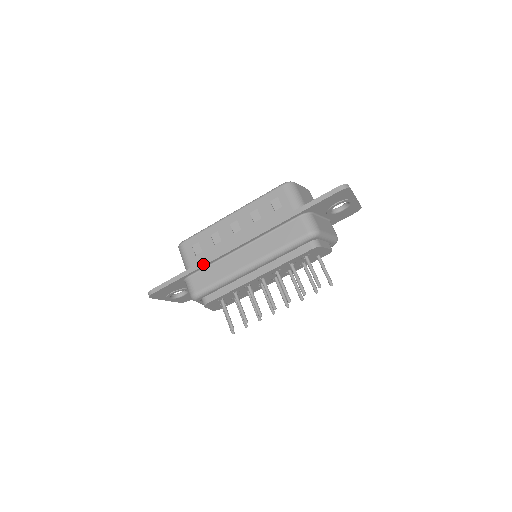
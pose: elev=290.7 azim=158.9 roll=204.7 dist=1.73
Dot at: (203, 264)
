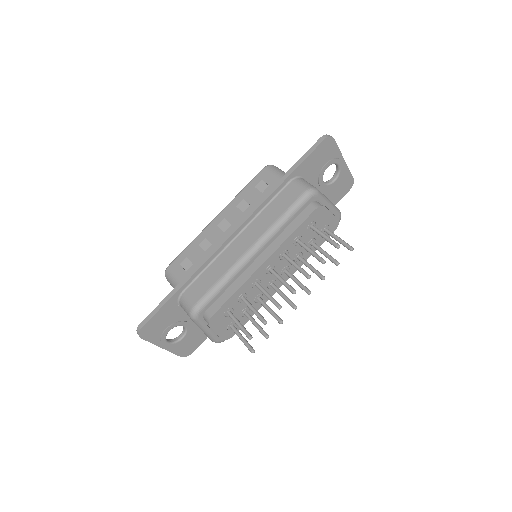
Dot at: (196, 269)
